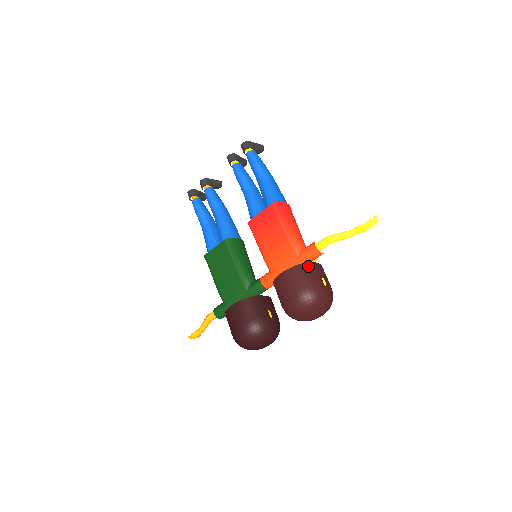
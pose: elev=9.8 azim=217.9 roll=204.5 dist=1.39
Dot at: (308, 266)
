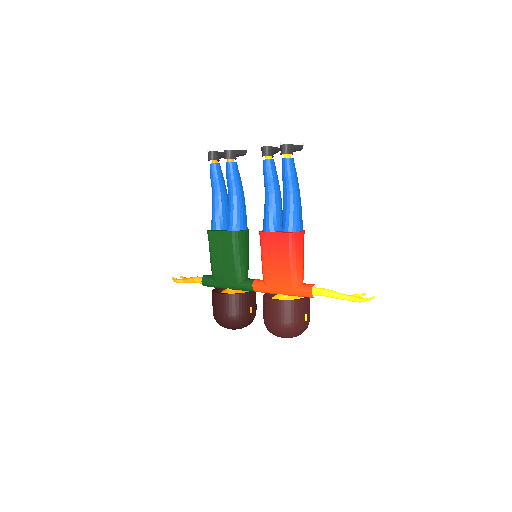
Dot at: (298, 303)
